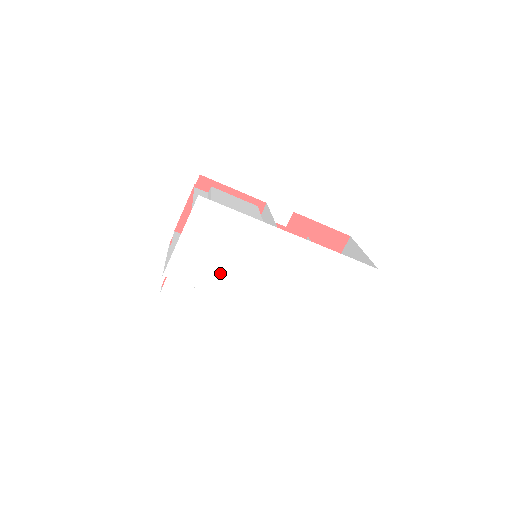
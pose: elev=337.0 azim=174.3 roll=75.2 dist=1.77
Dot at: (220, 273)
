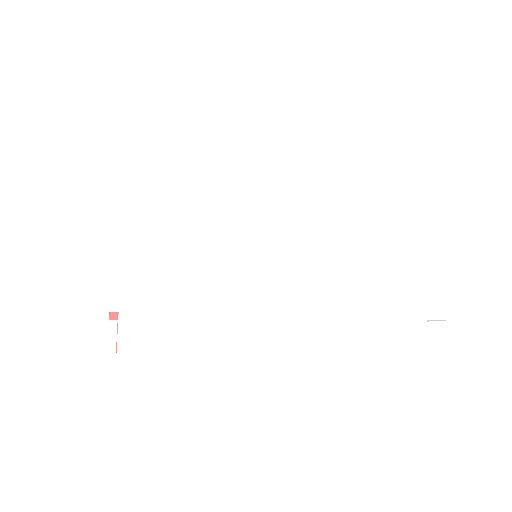
Dot at: (214, 268)
